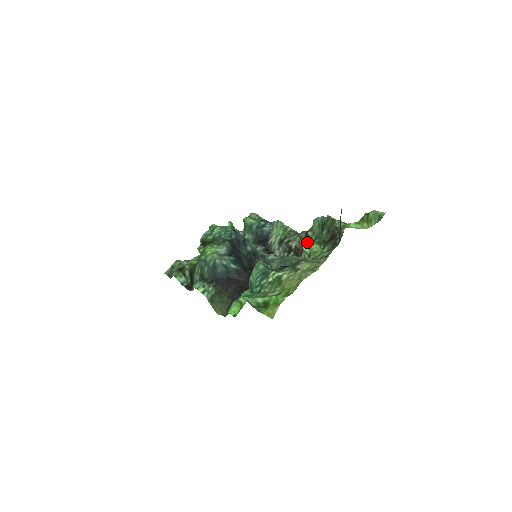
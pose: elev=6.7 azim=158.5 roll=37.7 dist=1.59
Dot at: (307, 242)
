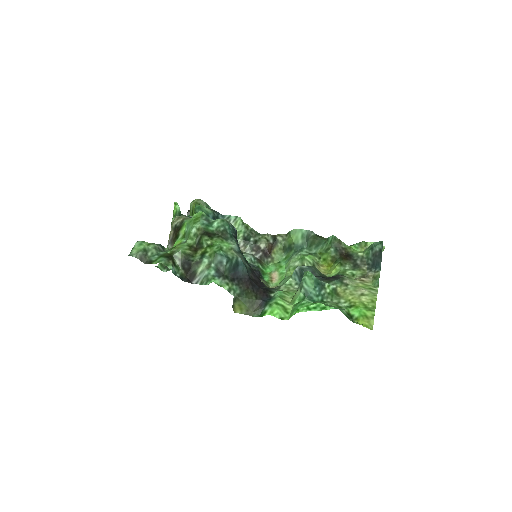
Dot at: (276, 246)
